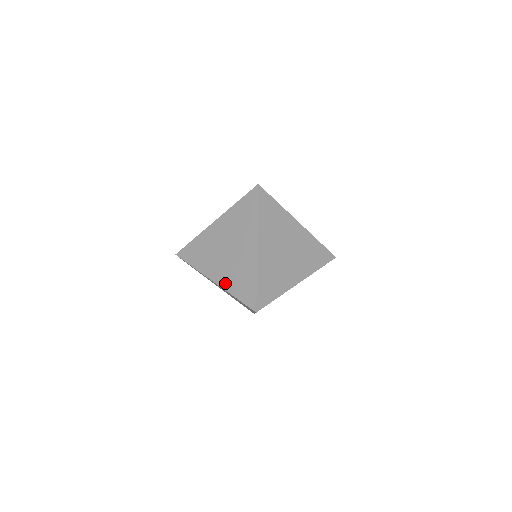
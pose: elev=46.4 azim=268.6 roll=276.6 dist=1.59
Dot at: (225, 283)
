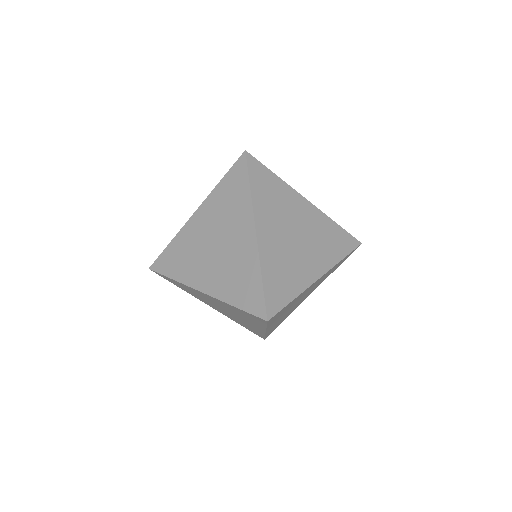
Dot at: occluded
